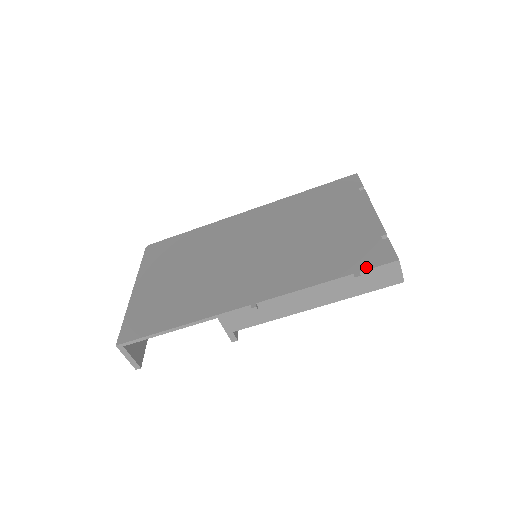
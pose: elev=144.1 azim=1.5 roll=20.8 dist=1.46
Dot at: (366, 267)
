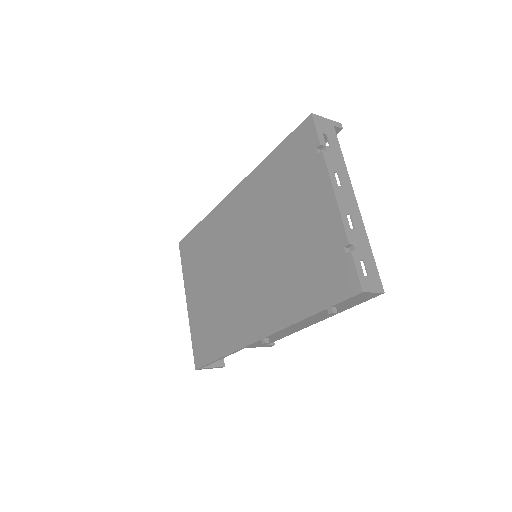
Dot at: (336, 300)
